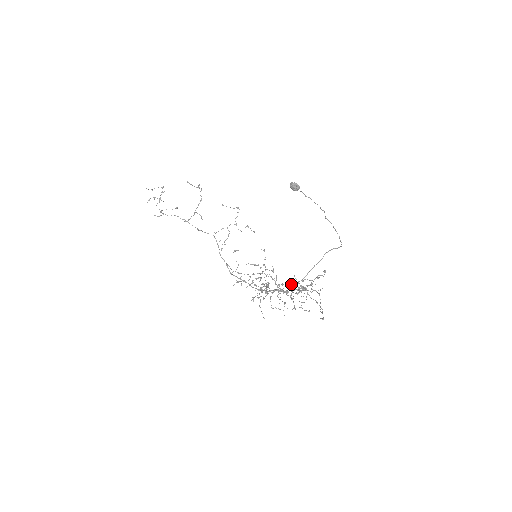
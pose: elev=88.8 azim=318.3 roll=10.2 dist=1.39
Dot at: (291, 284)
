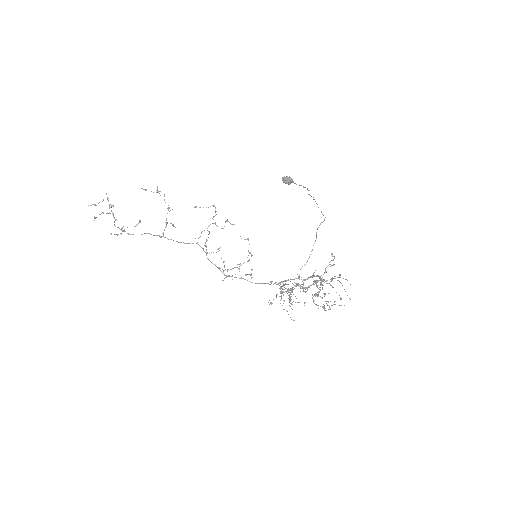
Dot at: occluded
